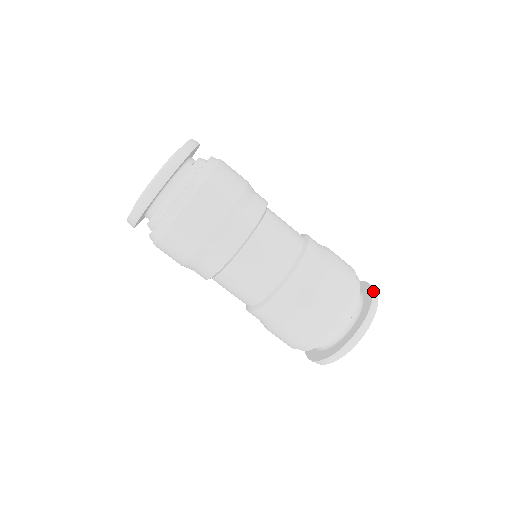
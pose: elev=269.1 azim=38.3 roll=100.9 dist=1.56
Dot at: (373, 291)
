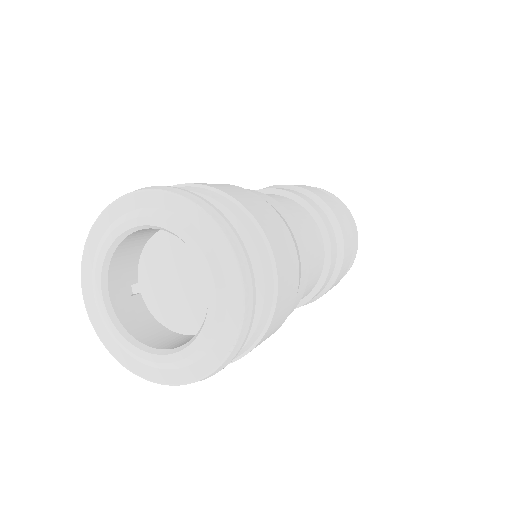
Dot at: (356, 227)
